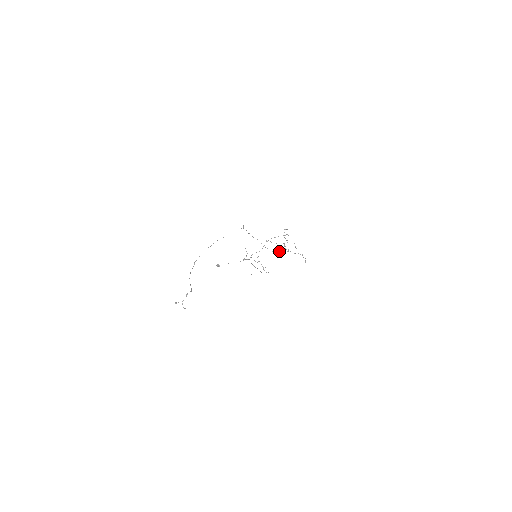
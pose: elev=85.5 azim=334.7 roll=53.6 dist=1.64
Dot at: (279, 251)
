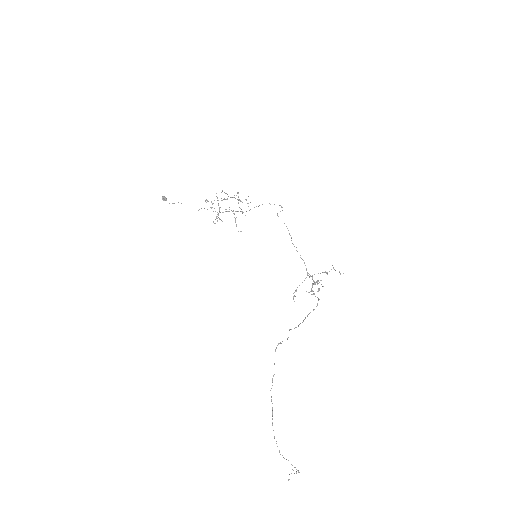
Dot at: occluded
